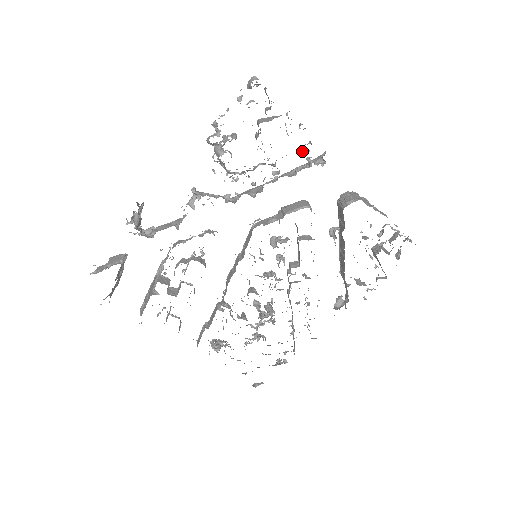
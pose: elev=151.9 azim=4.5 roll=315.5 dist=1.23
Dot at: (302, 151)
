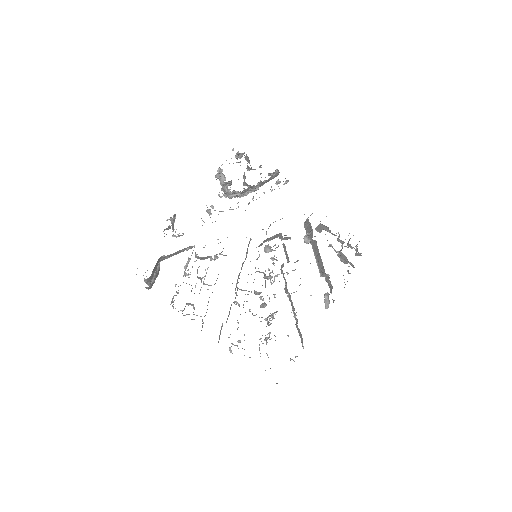
Dot at: occluded
